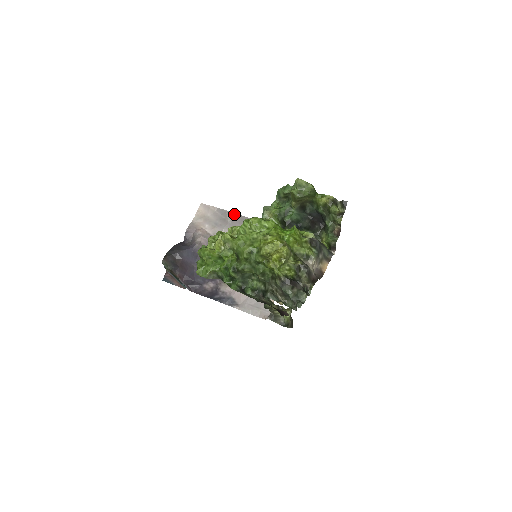
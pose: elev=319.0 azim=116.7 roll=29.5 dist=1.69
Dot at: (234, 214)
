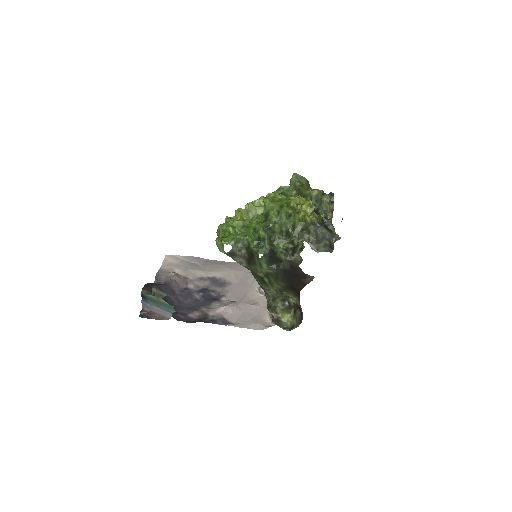
Dot at: (203, 259)
